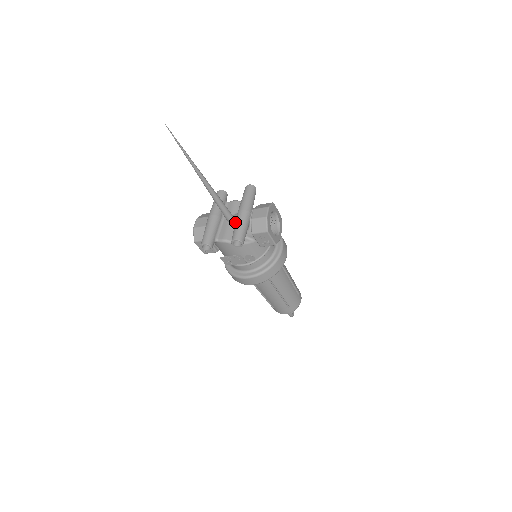
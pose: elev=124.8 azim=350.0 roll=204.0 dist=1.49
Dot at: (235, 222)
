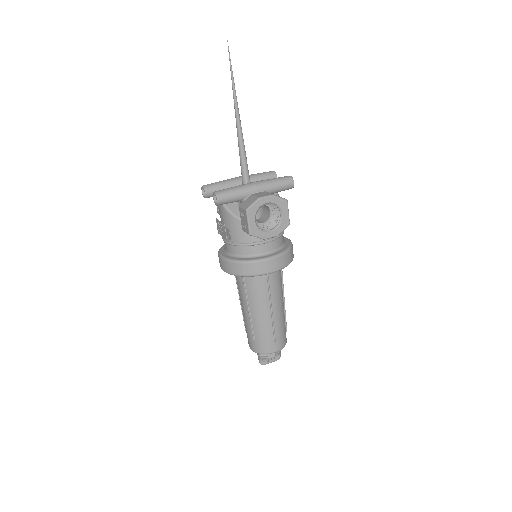
Dot at: occluded
